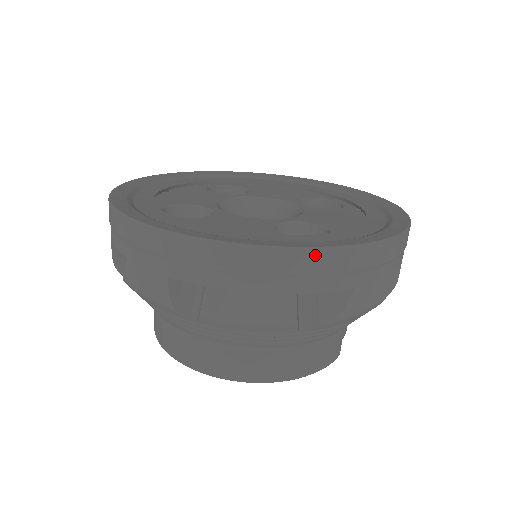
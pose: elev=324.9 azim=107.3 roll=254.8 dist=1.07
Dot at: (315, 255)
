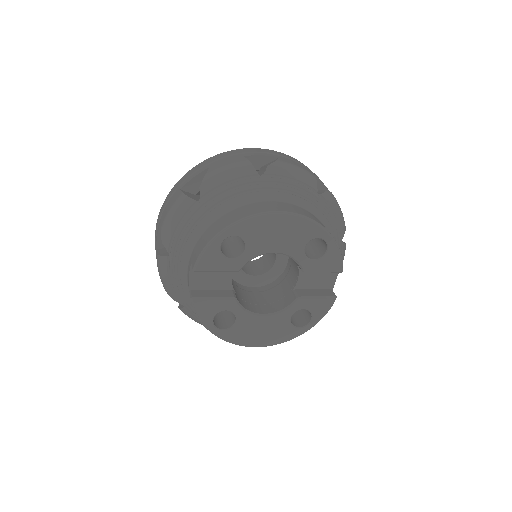
Dot at: occluded
